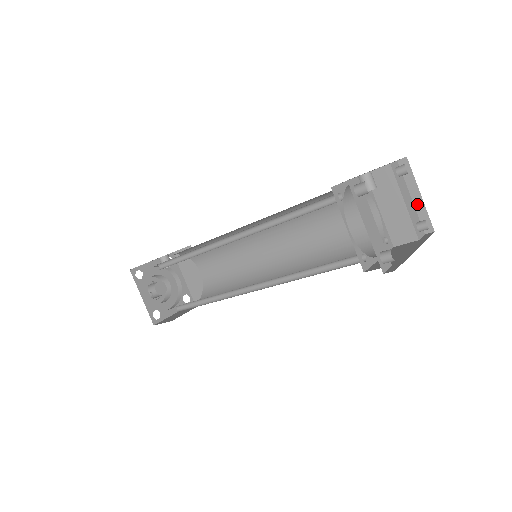
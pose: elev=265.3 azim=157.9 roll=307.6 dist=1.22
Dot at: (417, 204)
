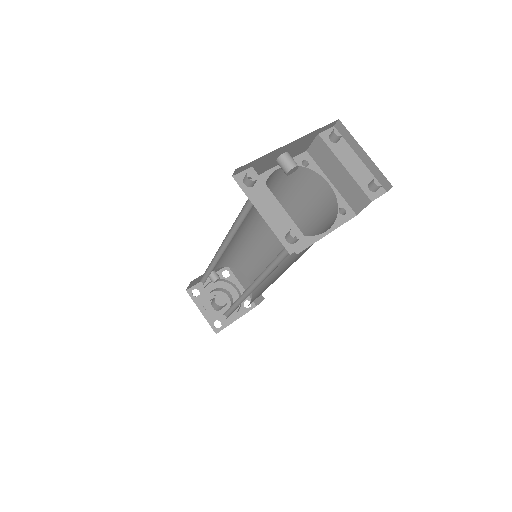
Dot at: (367, 163)
